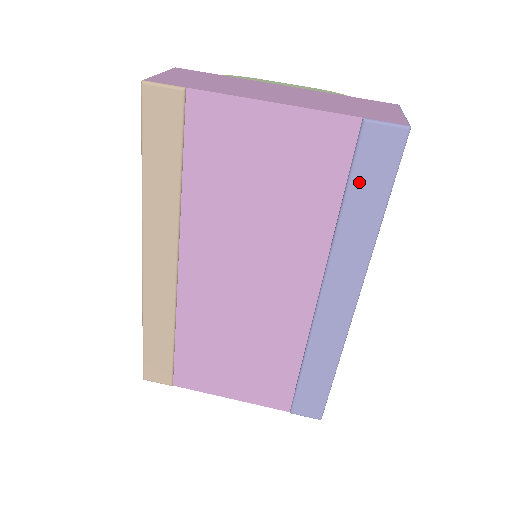
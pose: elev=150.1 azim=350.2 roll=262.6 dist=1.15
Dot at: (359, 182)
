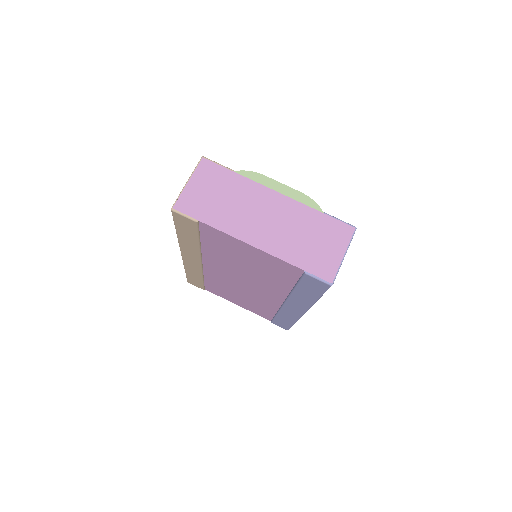
Dot at: (303, 287)
